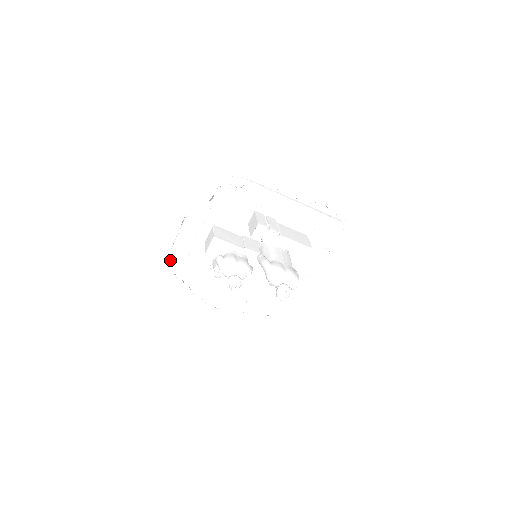
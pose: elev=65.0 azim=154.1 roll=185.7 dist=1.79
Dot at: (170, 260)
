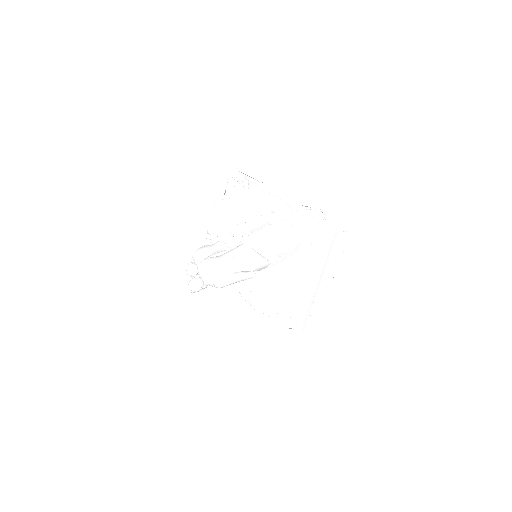
Dot at: occluded
